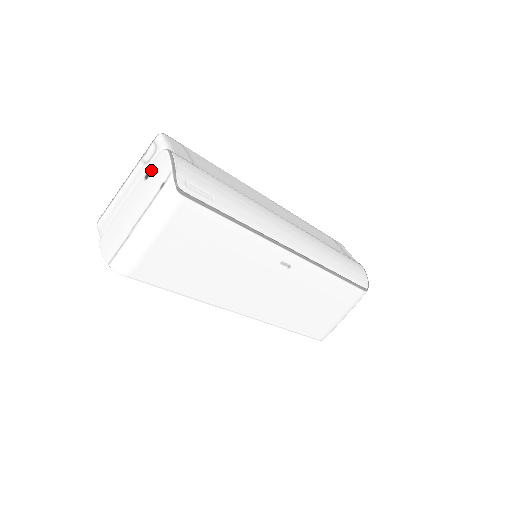
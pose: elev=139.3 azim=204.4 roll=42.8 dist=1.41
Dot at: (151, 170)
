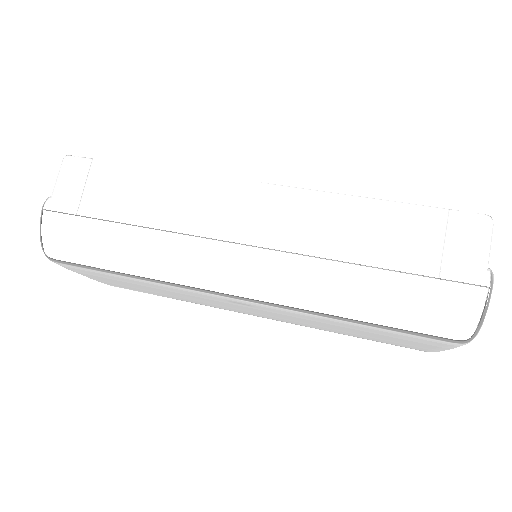
Dot at: occluded
